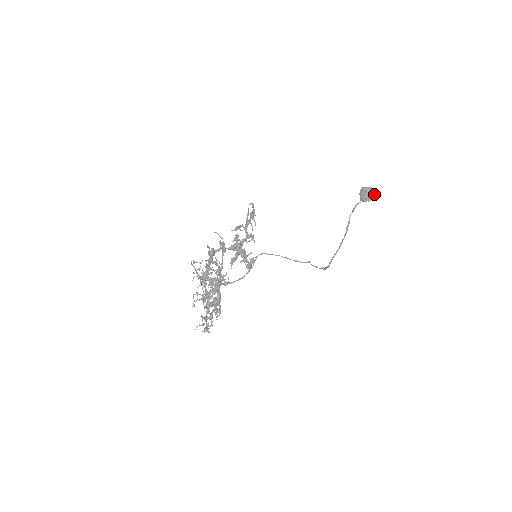
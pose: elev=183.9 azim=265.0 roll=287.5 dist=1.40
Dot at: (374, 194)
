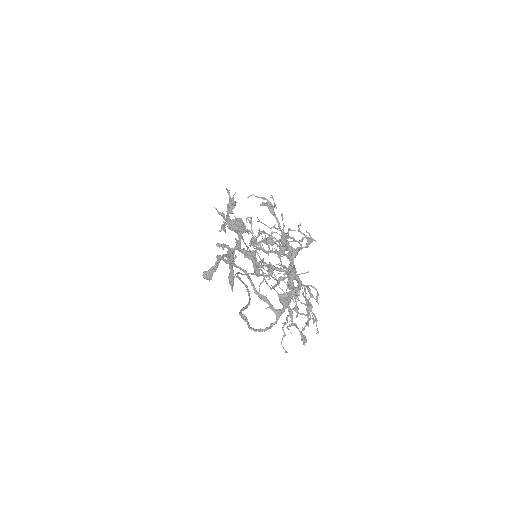
Dot at: (243, 223)
